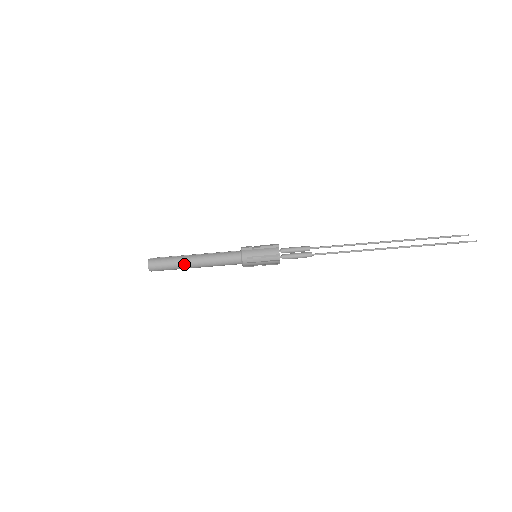
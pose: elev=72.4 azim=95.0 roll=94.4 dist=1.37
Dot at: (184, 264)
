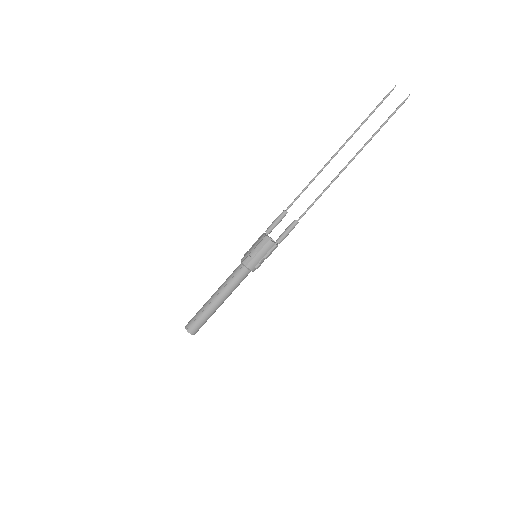
Dot at: (215, 311)
